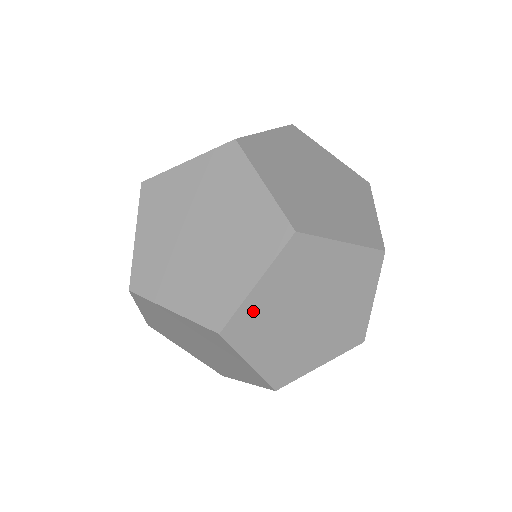
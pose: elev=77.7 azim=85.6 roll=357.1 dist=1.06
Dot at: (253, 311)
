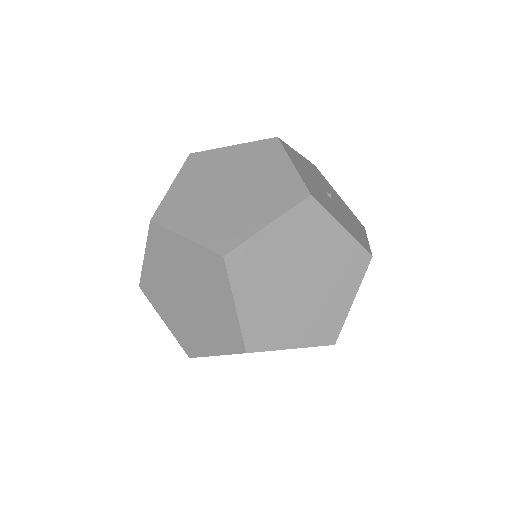
Dot at: (254, 321)
